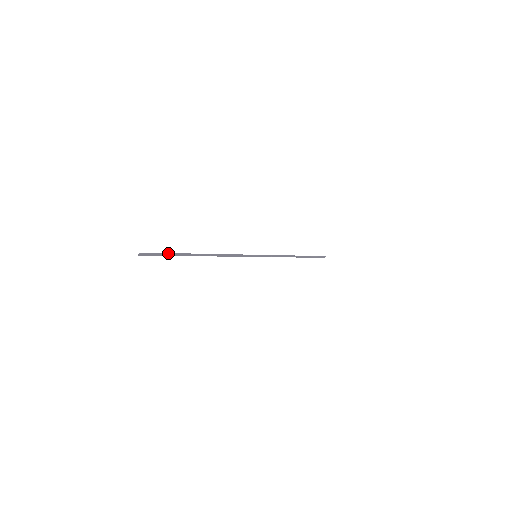
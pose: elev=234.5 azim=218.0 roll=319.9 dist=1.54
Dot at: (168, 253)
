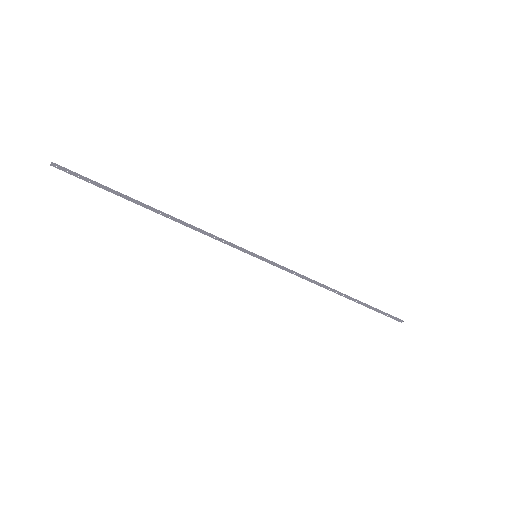
Dot at: occluded
